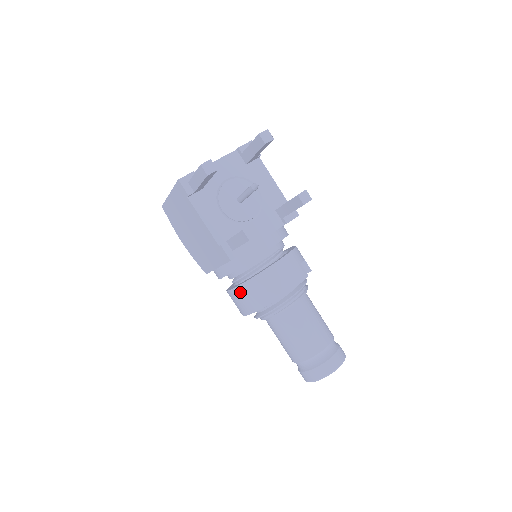
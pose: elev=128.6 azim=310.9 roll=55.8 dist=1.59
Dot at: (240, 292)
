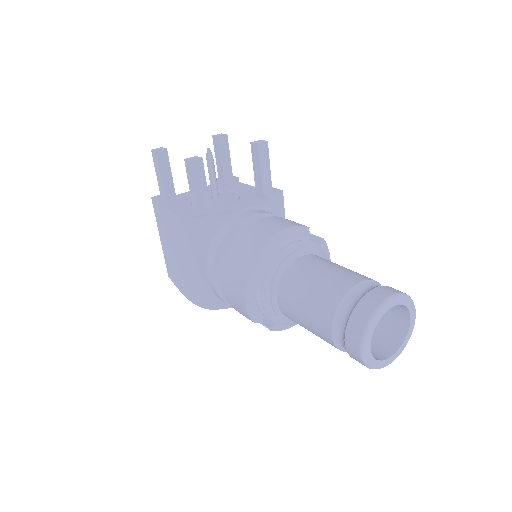
Dot at: (227, 269)
